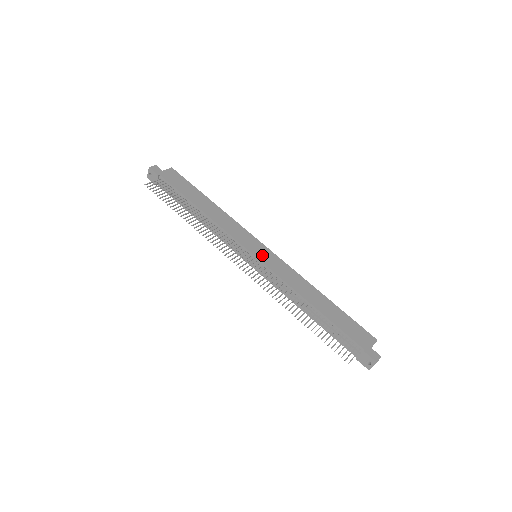
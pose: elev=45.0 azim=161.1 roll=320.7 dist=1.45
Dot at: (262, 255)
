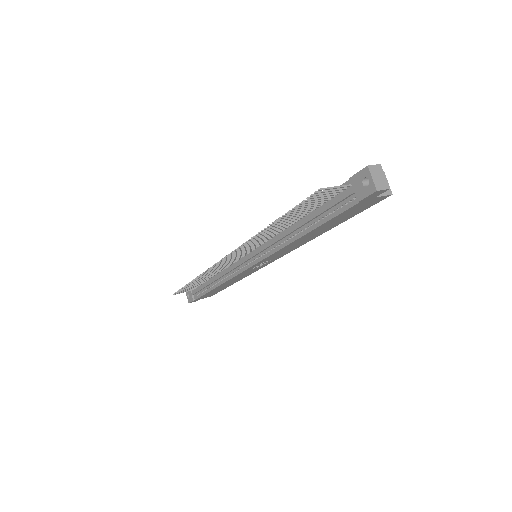
Dot at: occluded
